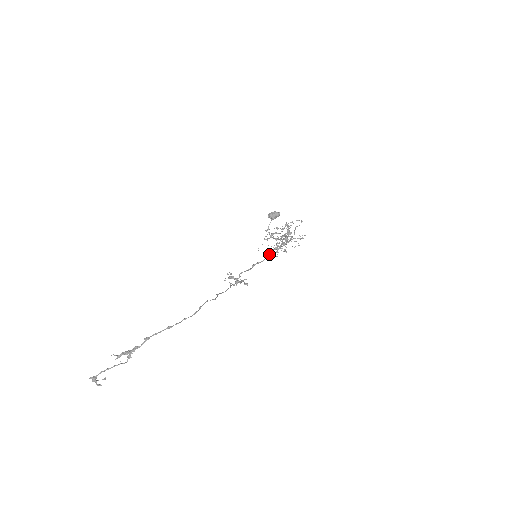
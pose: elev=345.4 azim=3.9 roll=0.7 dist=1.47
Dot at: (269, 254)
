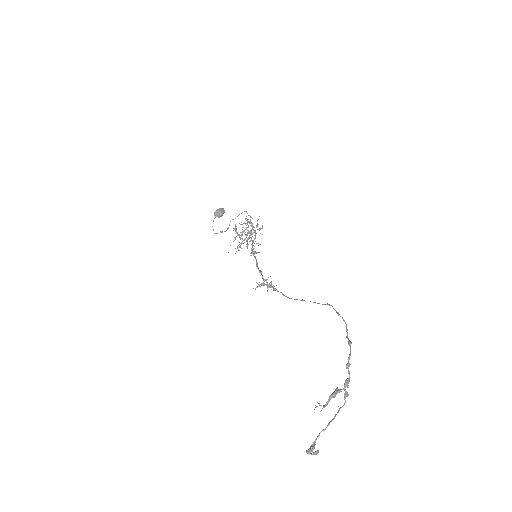
Dot at: (252, 252)
